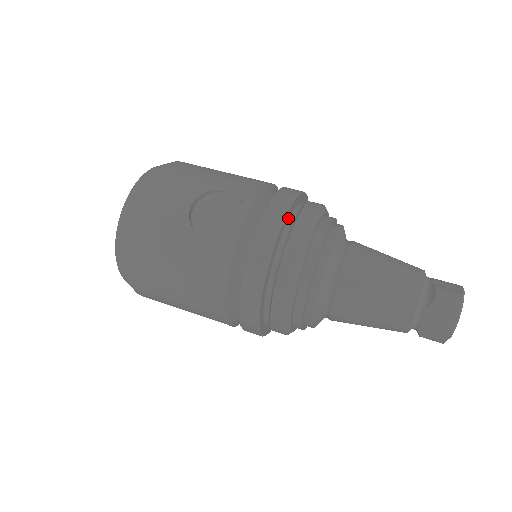
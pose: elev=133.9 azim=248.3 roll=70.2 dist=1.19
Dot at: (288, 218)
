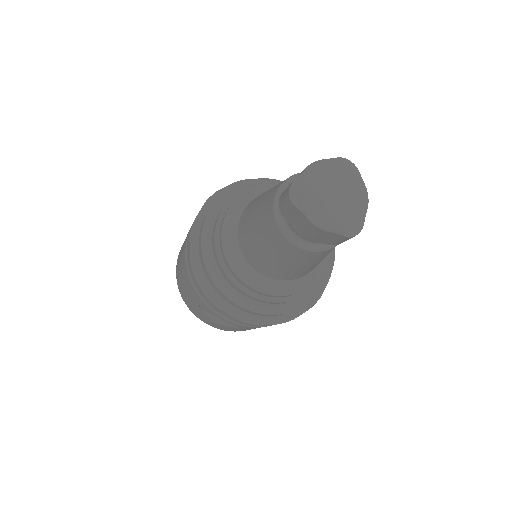
Dot at: occluded
